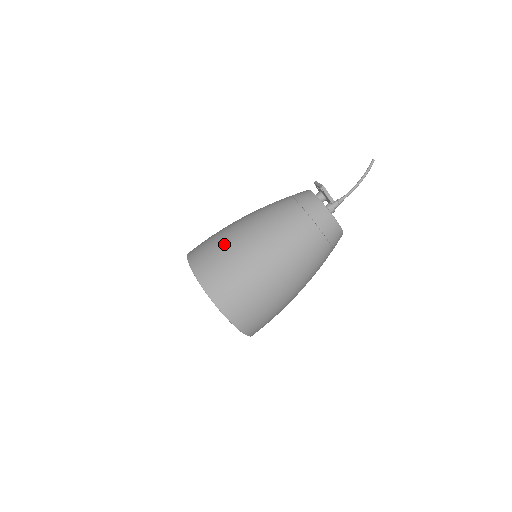
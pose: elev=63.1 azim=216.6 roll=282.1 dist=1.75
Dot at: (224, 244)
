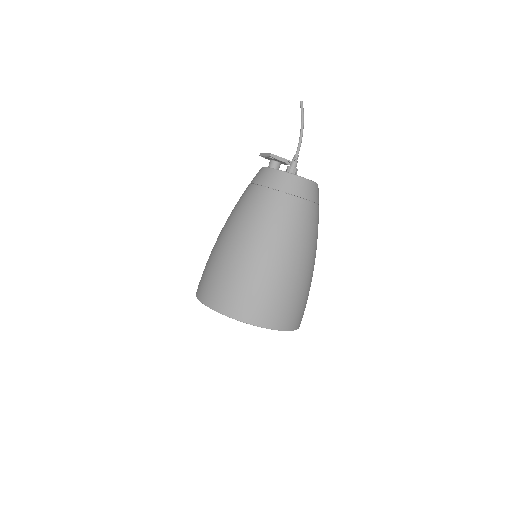
Dot at: (224, 267)
